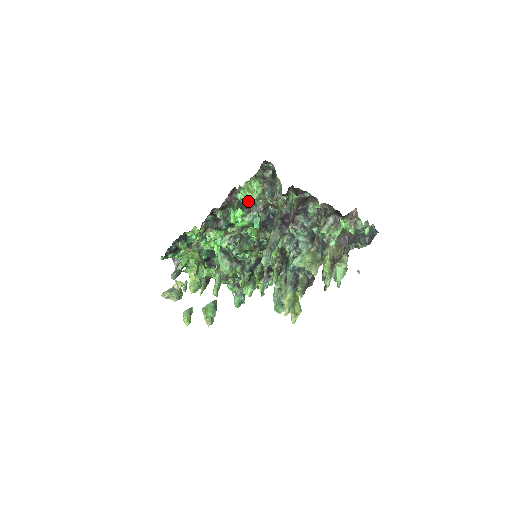
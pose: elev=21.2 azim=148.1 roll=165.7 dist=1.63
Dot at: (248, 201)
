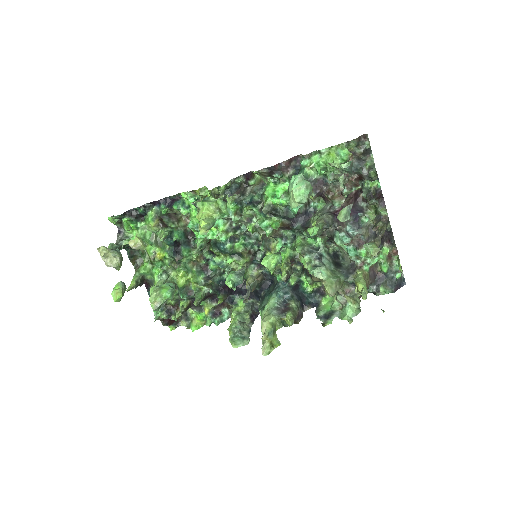
Dot at: (311, 173)
